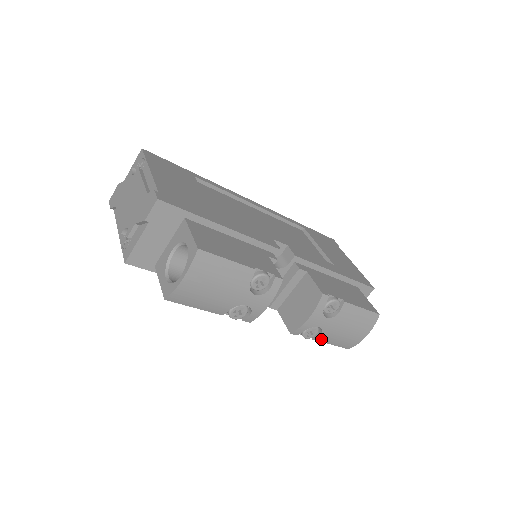
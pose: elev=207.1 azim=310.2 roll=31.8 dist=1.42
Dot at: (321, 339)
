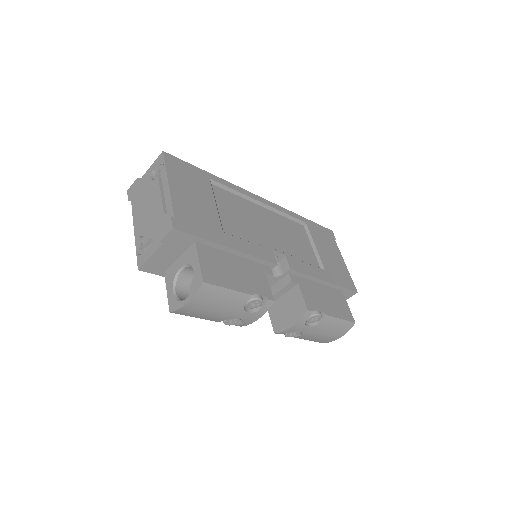
Dot at: (300, 337)
